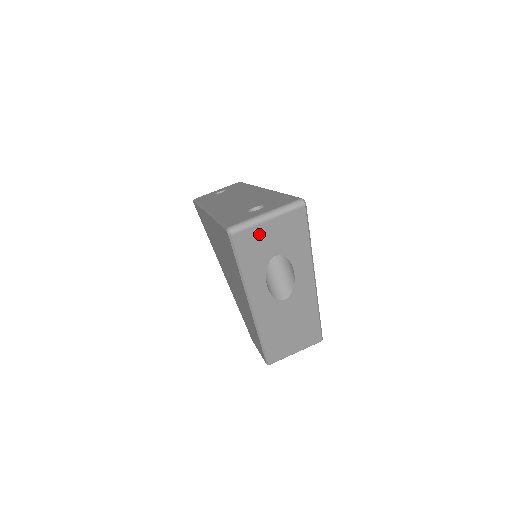
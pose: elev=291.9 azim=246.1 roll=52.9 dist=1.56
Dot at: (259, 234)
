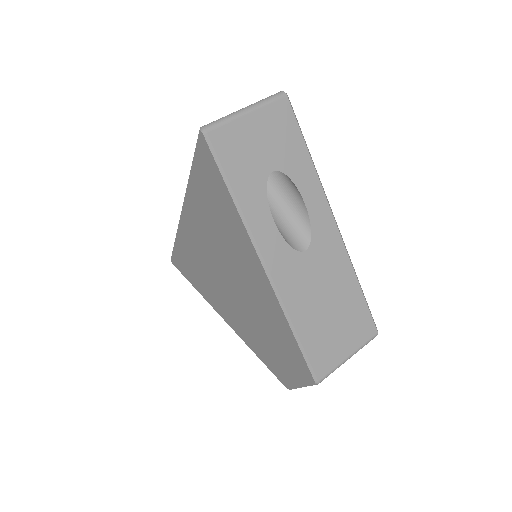
Dot at: (242, 134)
